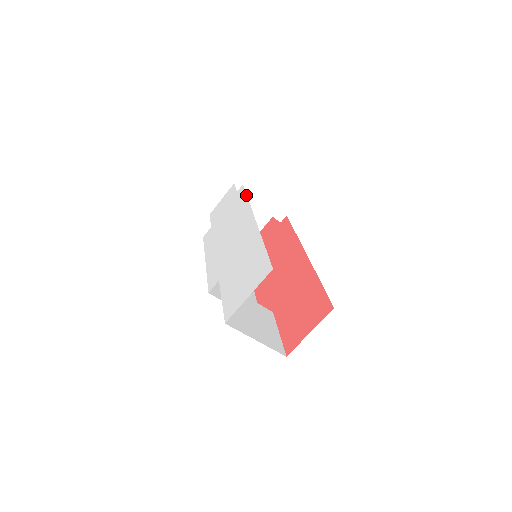
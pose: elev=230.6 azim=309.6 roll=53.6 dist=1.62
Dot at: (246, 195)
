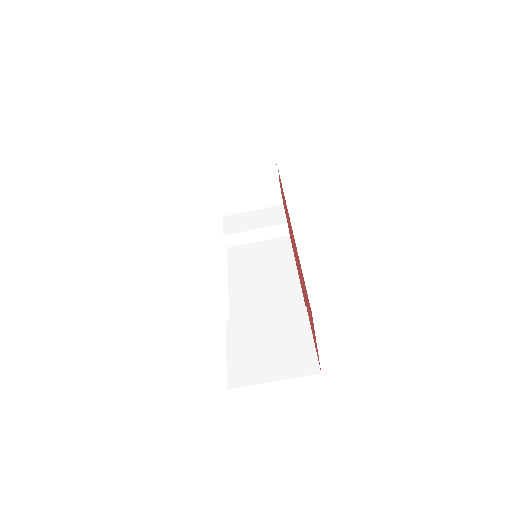
Dot at: occluded
